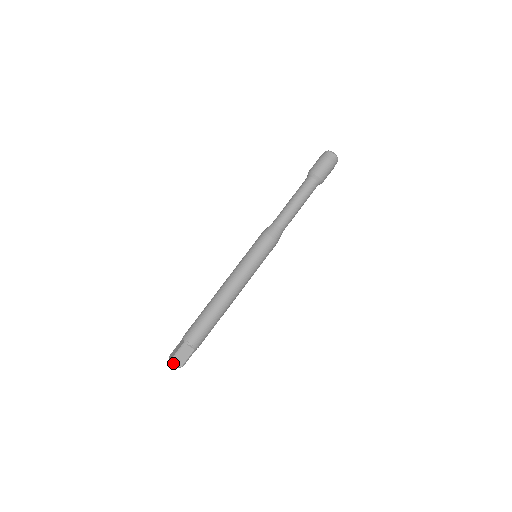
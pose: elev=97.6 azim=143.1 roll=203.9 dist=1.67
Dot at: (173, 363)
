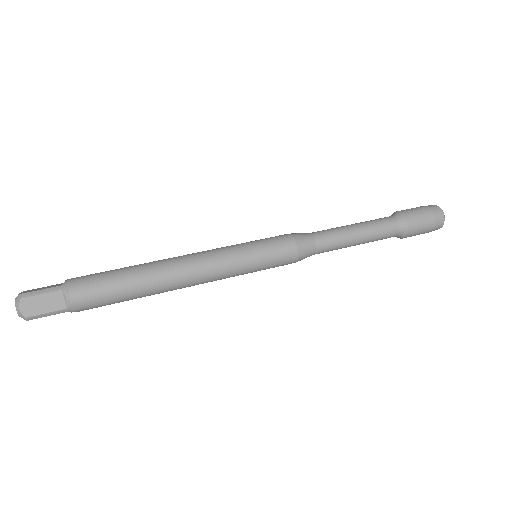
Dot at: (18, 301)
